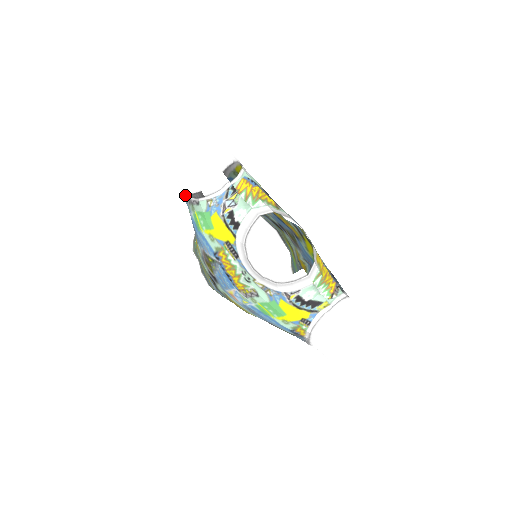
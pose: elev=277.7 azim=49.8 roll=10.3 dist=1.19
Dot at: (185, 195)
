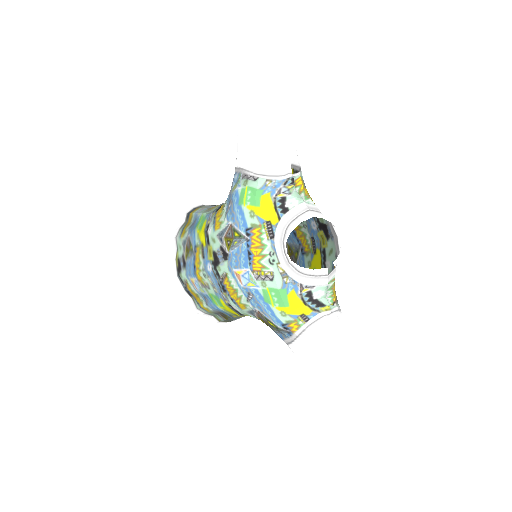
Dot at: (240, 170)
